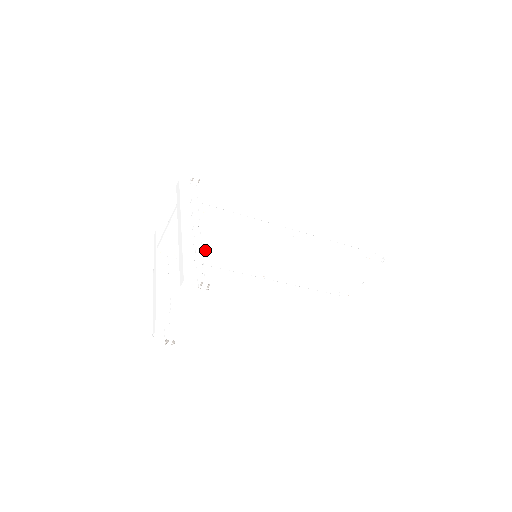
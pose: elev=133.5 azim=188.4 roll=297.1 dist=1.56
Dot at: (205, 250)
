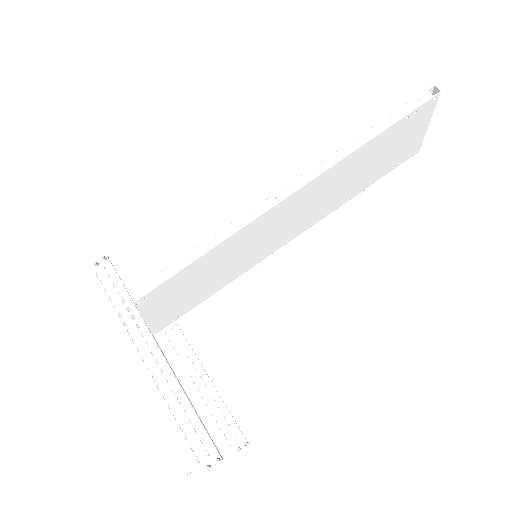
Dot at: (181, 390)
